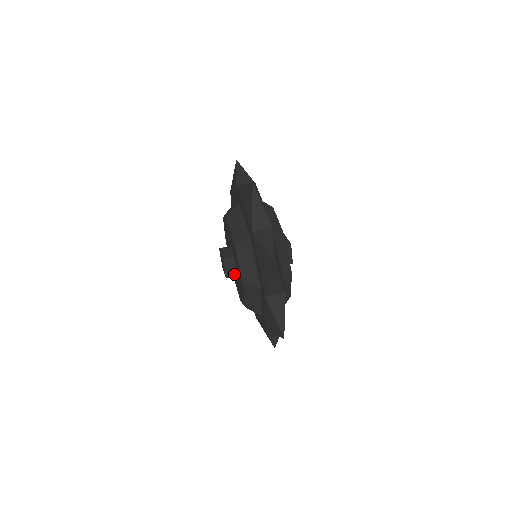
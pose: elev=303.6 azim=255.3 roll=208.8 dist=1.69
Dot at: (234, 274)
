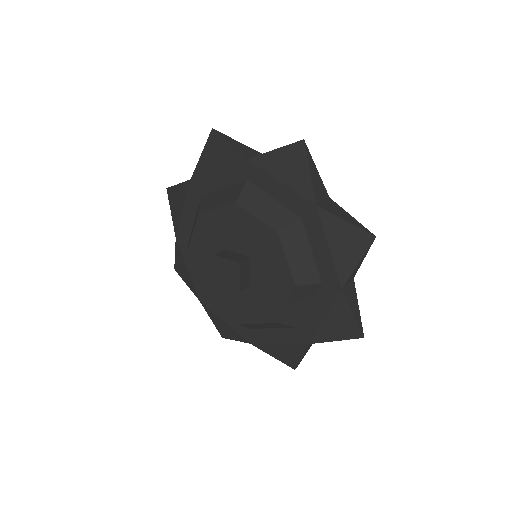
Dot at: (247, 284)
